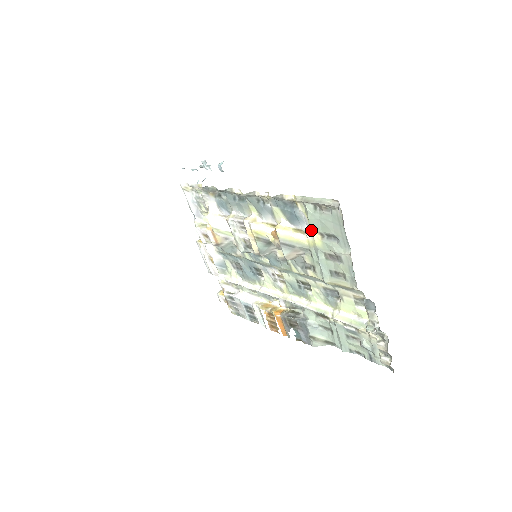
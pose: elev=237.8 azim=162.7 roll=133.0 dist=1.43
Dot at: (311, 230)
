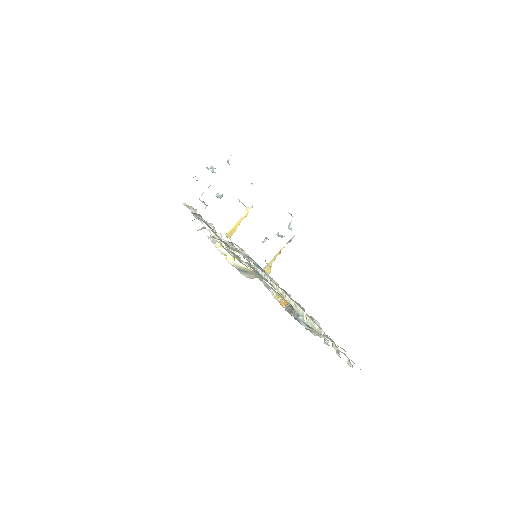
Dot at: occluded
